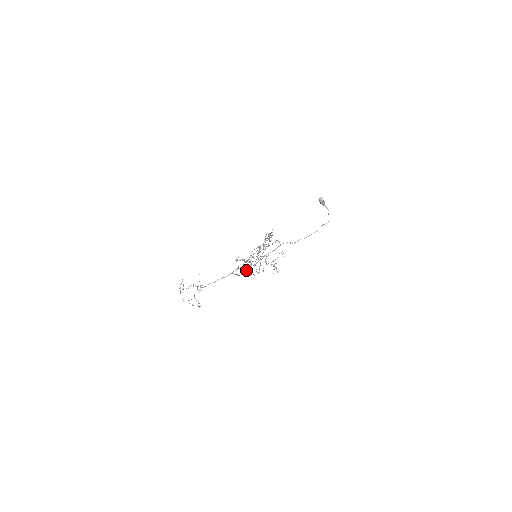
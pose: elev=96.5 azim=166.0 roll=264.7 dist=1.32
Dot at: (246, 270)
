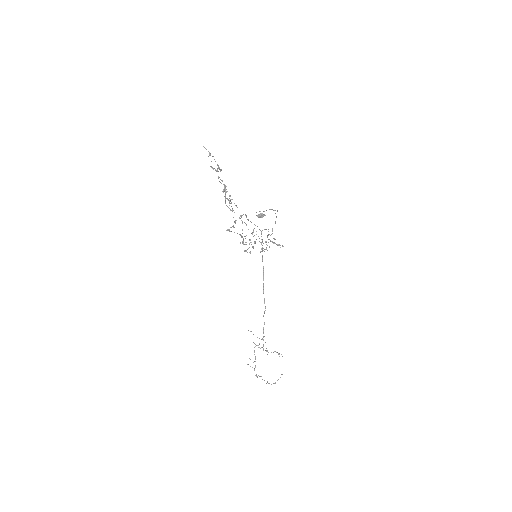
Dot at: (252, 246)
